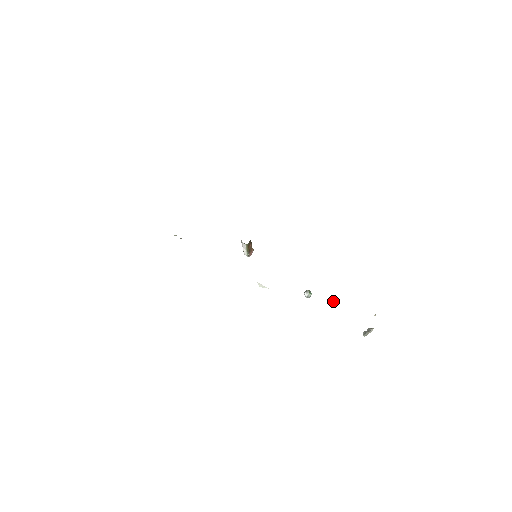
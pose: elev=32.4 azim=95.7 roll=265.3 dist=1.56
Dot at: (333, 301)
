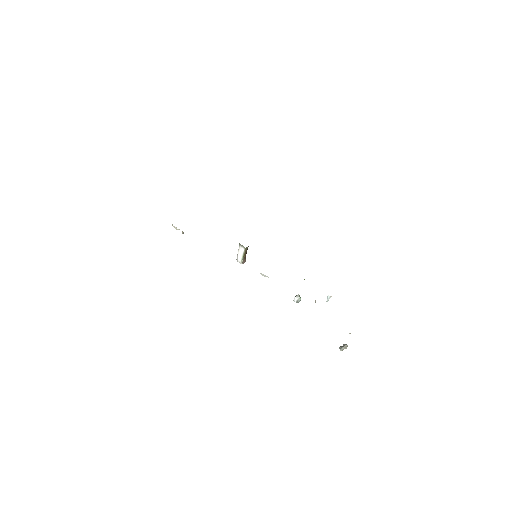
Dot at: (328, 297)
